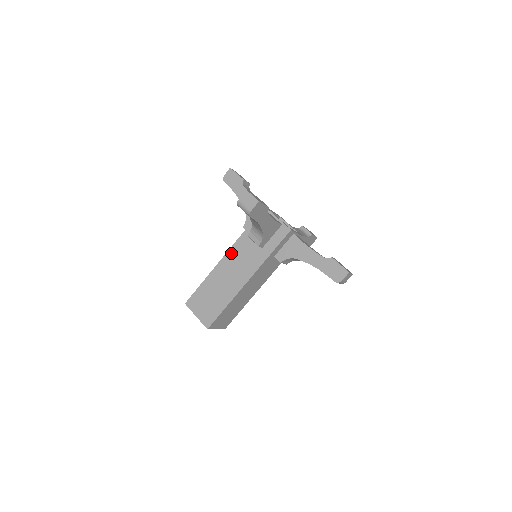
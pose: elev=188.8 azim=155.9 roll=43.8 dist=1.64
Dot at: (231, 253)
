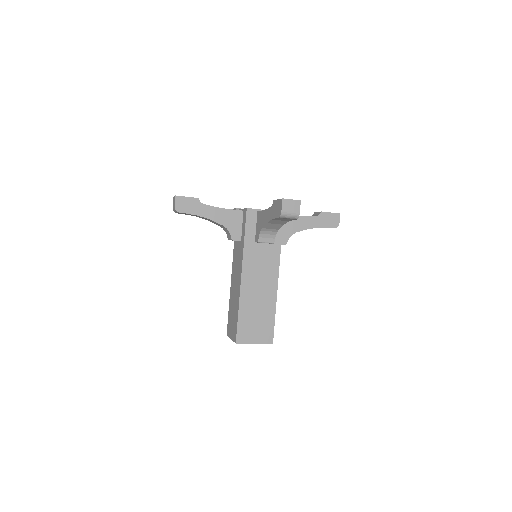
Dot at: (246, 268)
